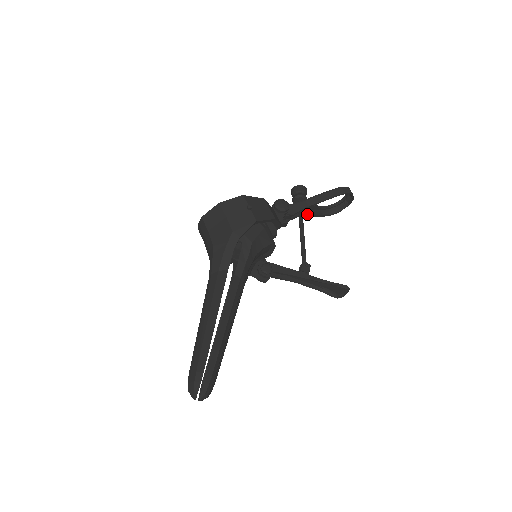
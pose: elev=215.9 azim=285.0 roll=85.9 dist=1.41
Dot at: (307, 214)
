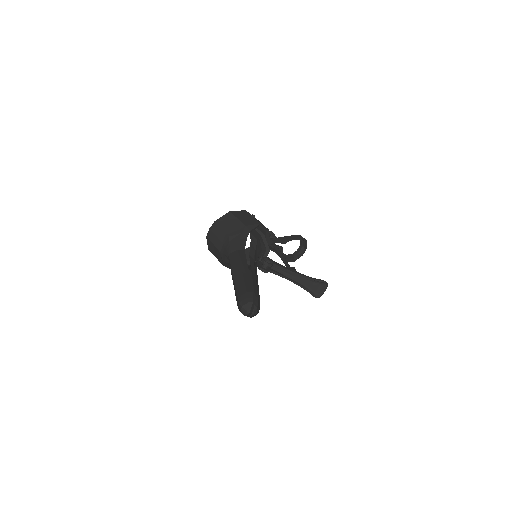
Dot at: occluded
